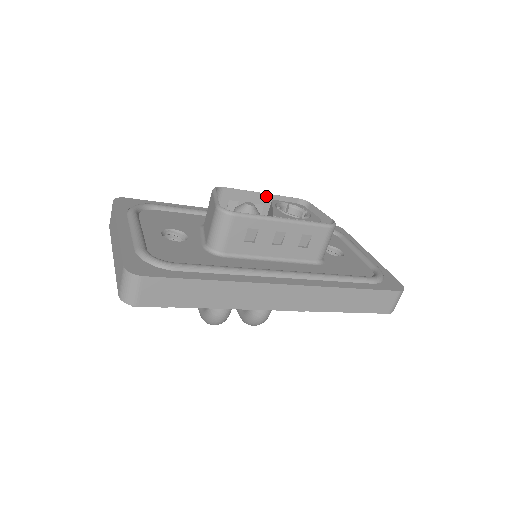
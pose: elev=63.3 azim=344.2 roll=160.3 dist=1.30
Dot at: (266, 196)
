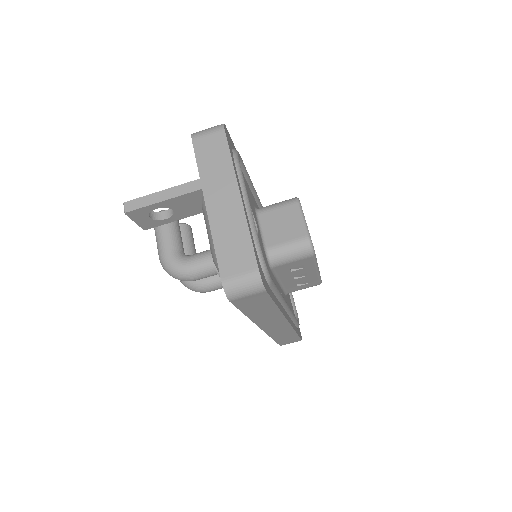
Dot at: occluded
